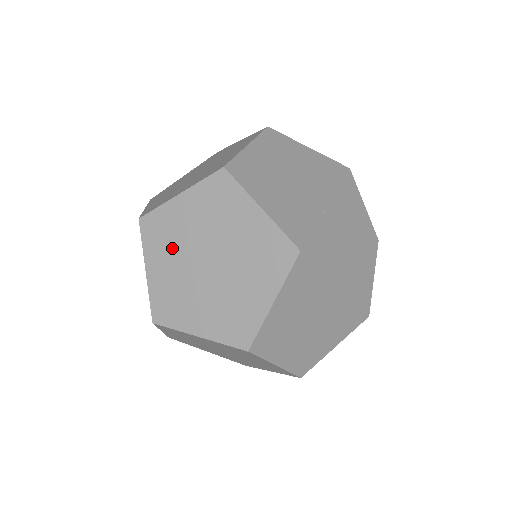
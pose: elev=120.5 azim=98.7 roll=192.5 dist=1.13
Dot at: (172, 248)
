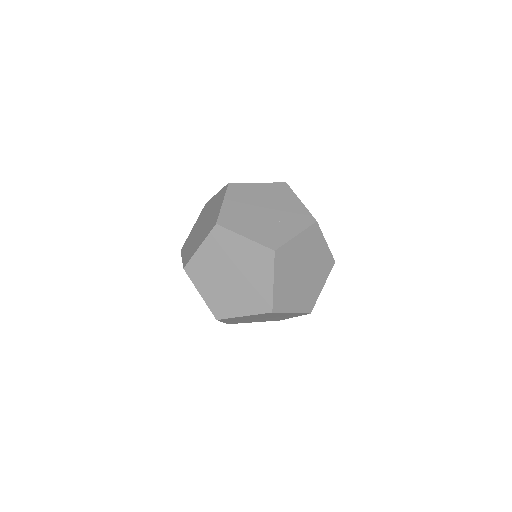
Dot at: (209, 277)
